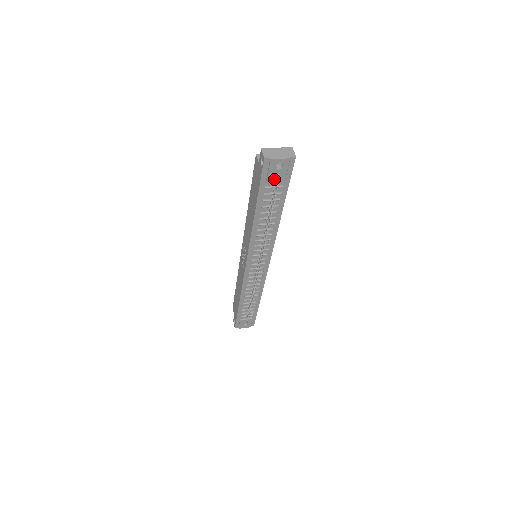
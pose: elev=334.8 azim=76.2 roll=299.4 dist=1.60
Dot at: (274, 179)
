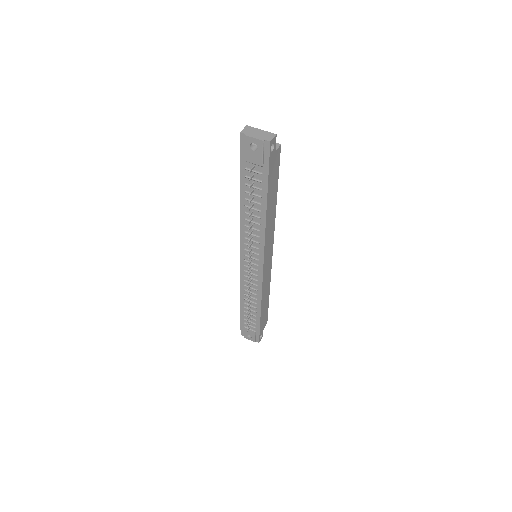
Dot at: (251, 161)
